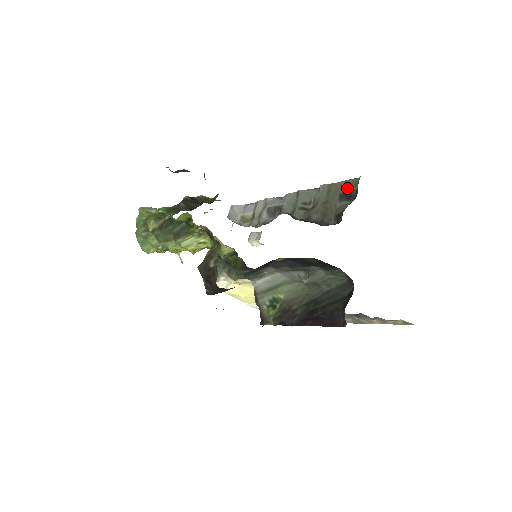
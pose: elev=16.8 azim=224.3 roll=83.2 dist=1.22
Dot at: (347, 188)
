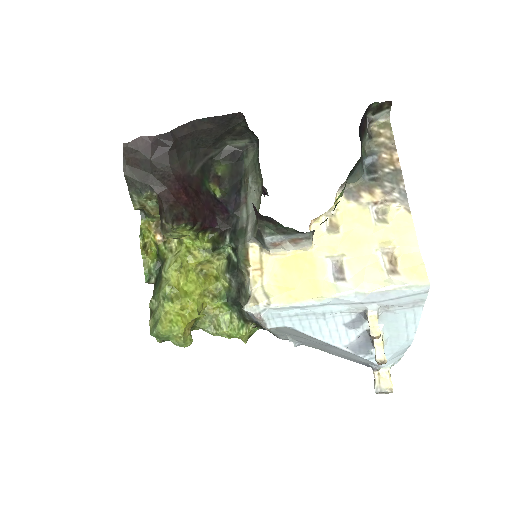
Dot at: occluded
